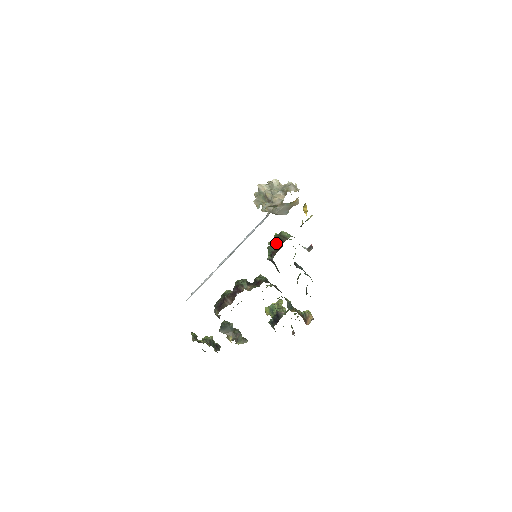
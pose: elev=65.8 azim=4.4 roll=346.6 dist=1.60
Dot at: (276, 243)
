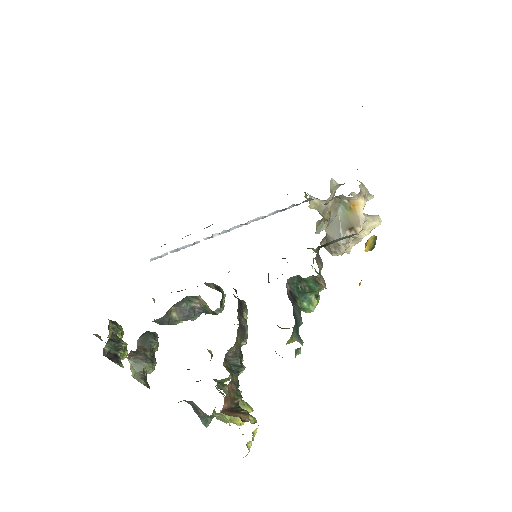
Dot at: occluded
